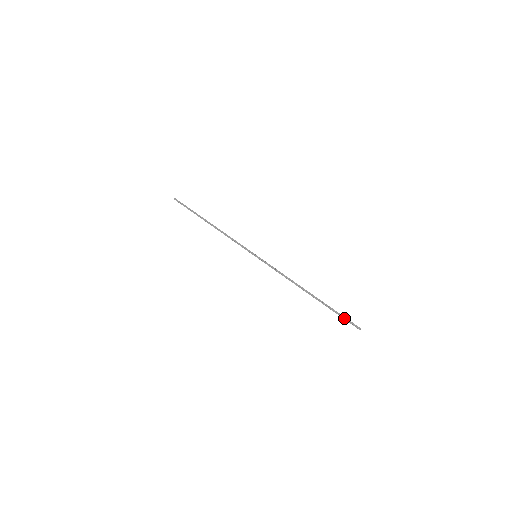
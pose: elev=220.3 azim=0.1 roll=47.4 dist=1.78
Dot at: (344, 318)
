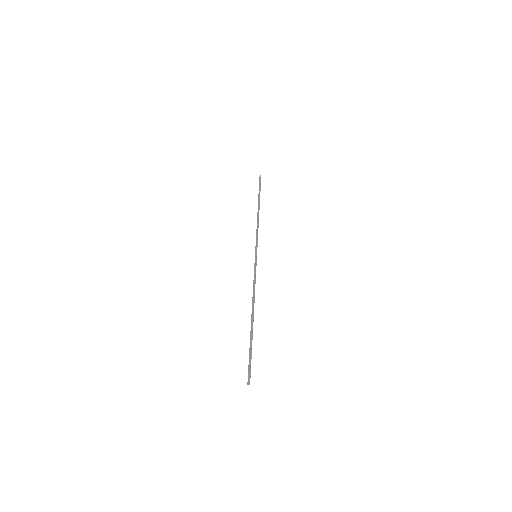
Dot at: occluded
